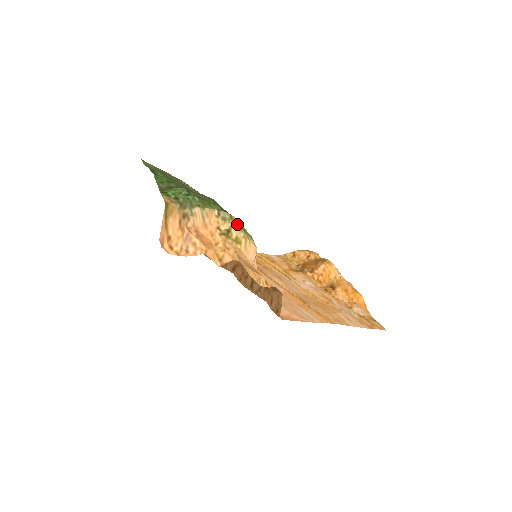
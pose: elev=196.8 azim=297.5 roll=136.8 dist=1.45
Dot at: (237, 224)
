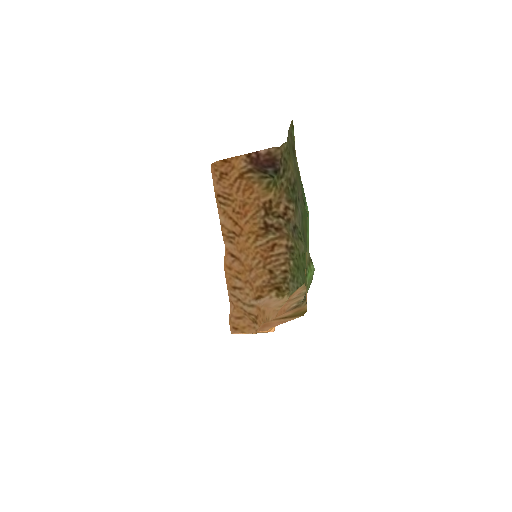
Dot at: occluded
